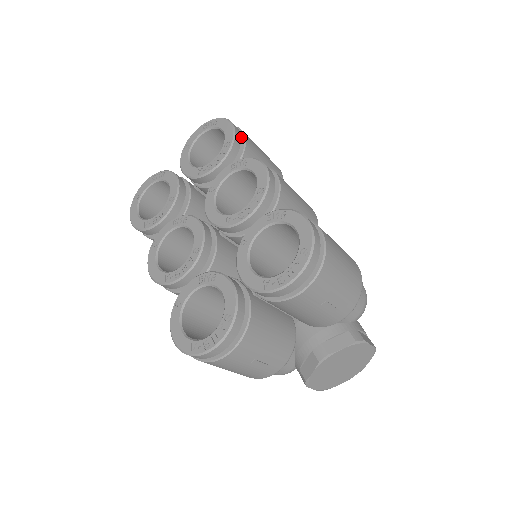
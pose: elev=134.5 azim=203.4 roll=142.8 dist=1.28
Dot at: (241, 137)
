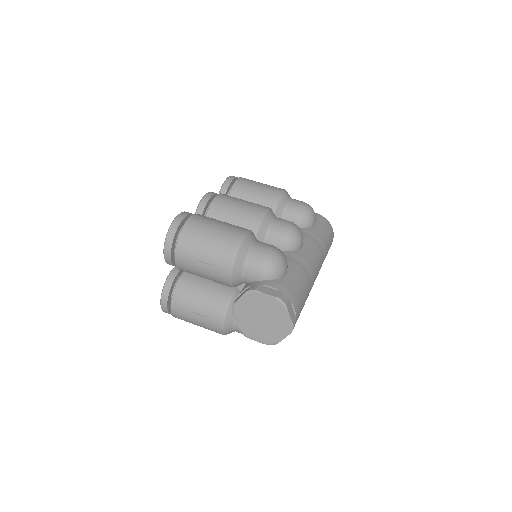
Dot at: (235, 182)
